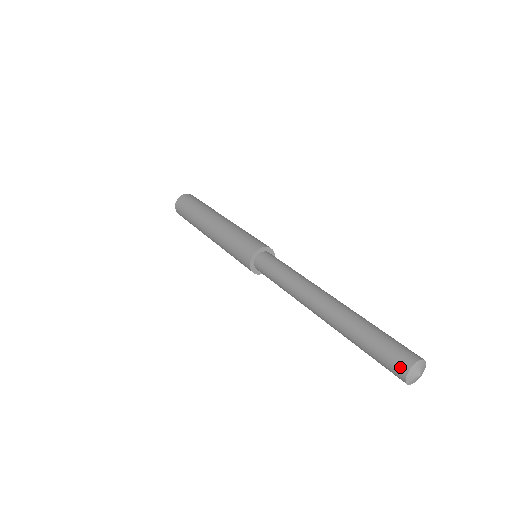
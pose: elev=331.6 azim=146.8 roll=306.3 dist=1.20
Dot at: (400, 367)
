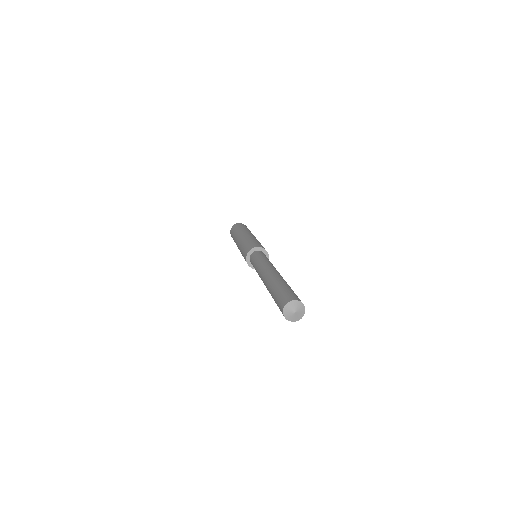
Dot at: (286, 300)
